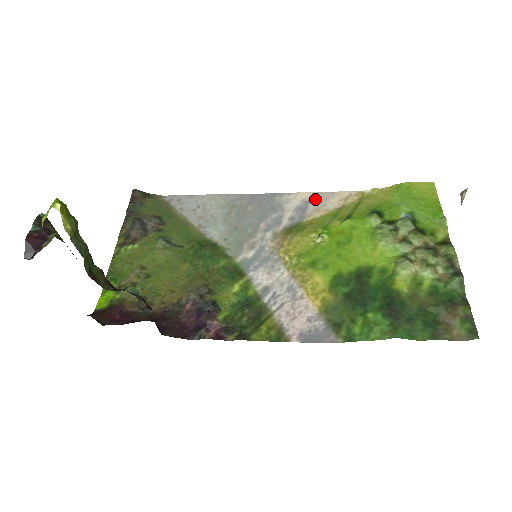
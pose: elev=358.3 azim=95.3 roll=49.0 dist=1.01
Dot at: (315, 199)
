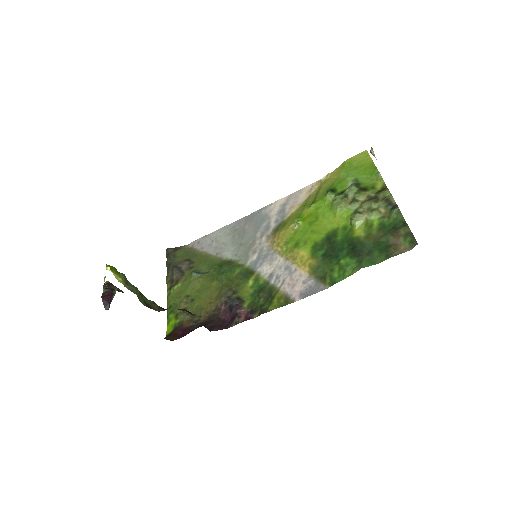
Dot at: (289, 200)
